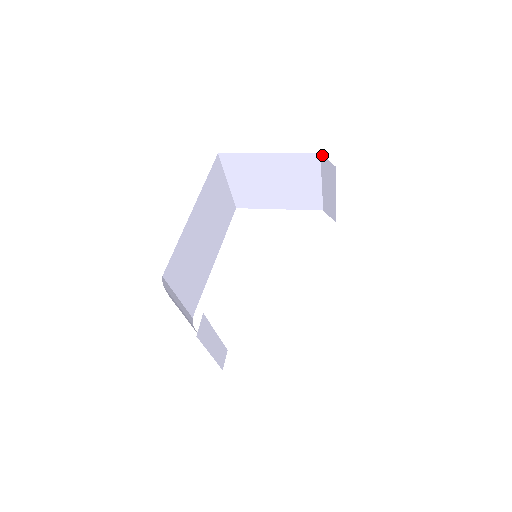
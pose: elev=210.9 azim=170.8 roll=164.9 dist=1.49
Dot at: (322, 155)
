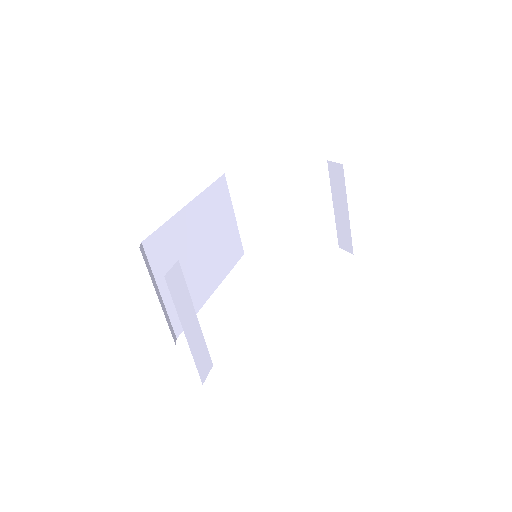
Dot at: (329, 161)
